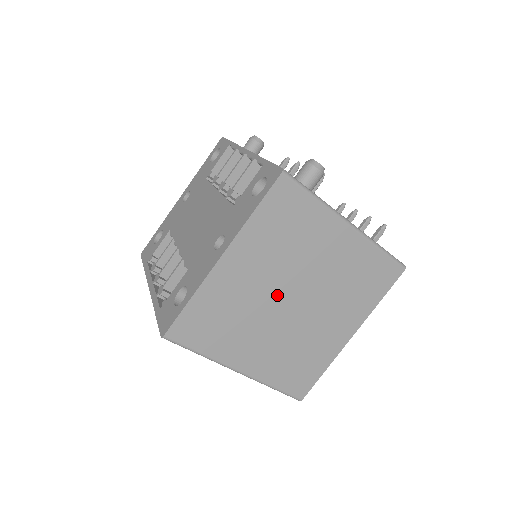
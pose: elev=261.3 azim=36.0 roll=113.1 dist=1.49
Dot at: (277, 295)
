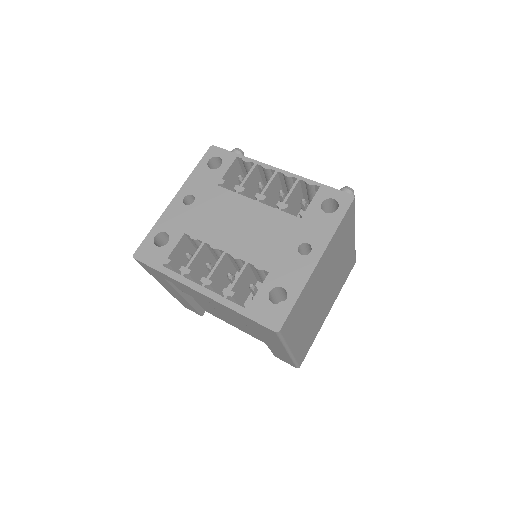
Dot at: (322, 288)
